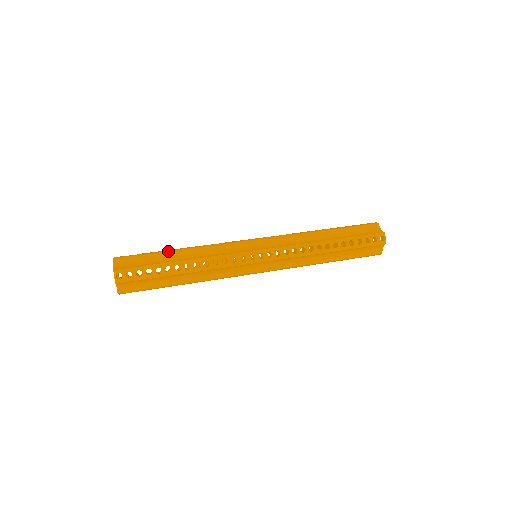
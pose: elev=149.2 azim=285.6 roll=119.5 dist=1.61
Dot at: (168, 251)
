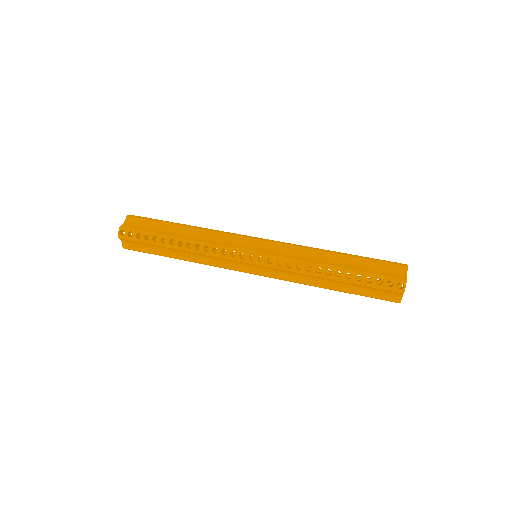
Dot at: (173, 224)
